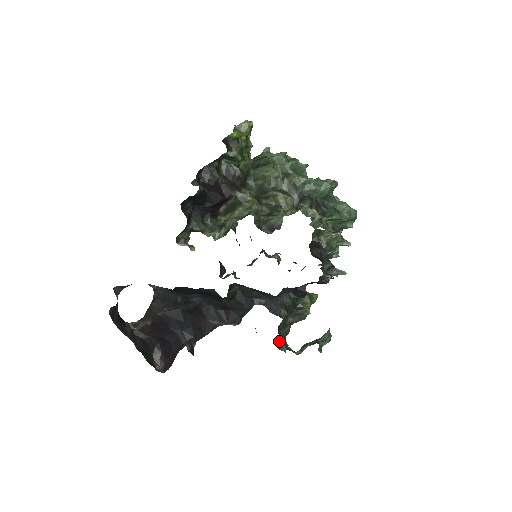
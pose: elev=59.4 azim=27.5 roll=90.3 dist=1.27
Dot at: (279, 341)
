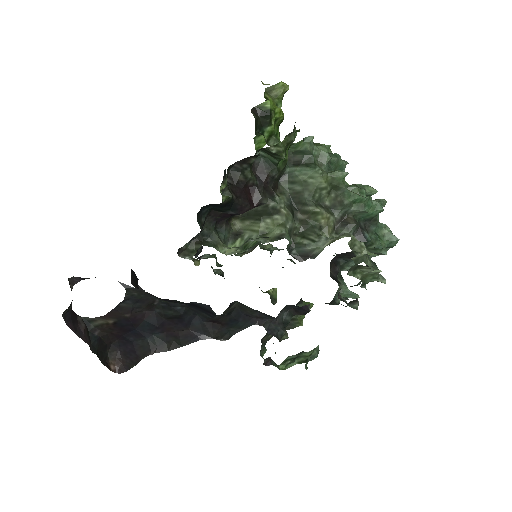
Dot at: occluded
